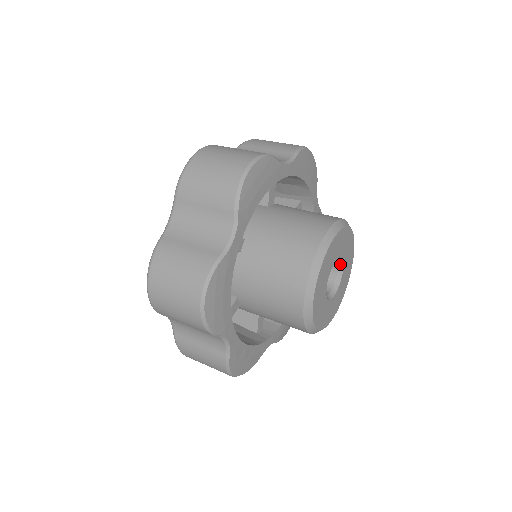
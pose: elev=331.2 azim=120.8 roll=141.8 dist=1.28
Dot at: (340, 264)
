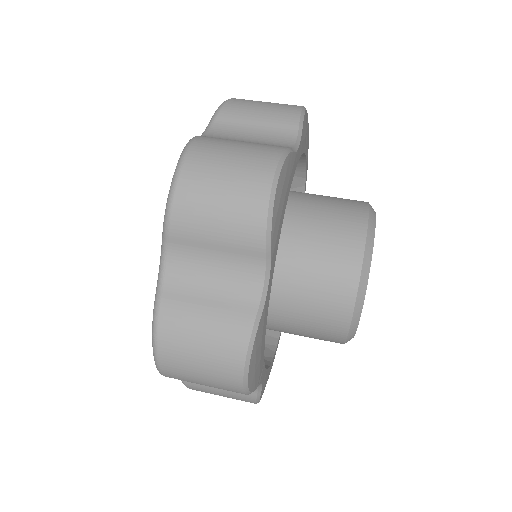
Dot at: occluded
